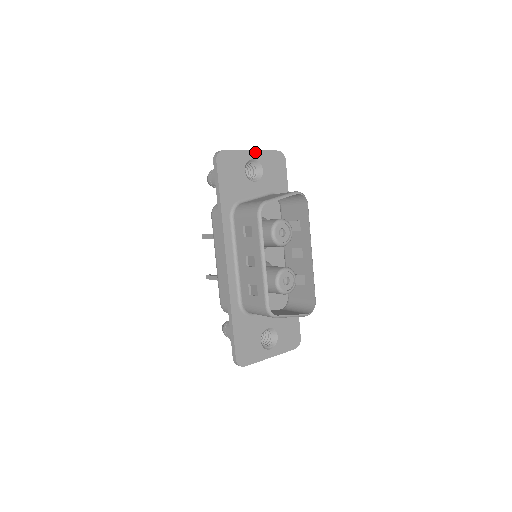
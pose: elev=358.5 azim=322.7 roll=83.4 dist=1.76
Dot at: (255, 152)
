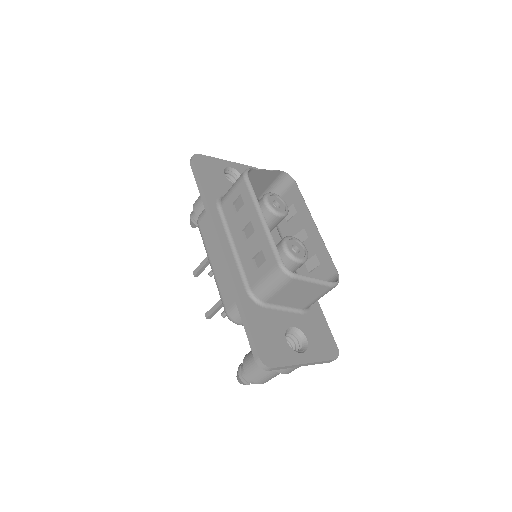
Dot at: (231, 163)
